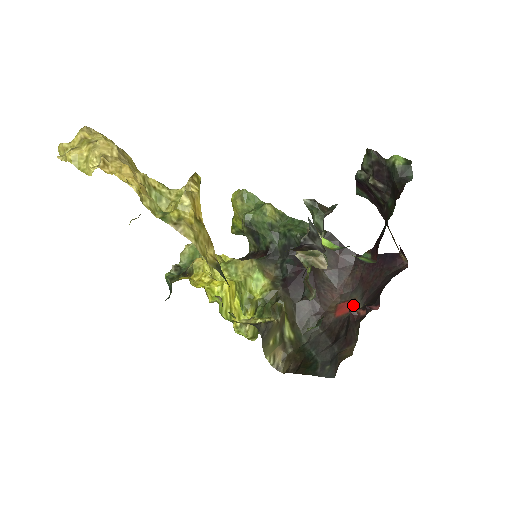
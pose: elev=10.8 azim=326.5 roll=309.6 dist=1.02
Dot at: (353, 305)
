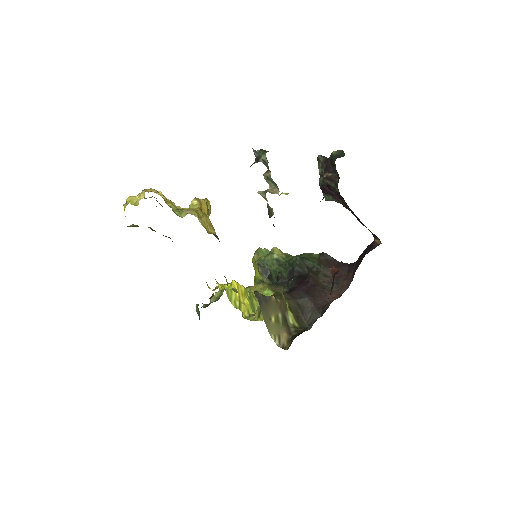
Dot at: occluded
